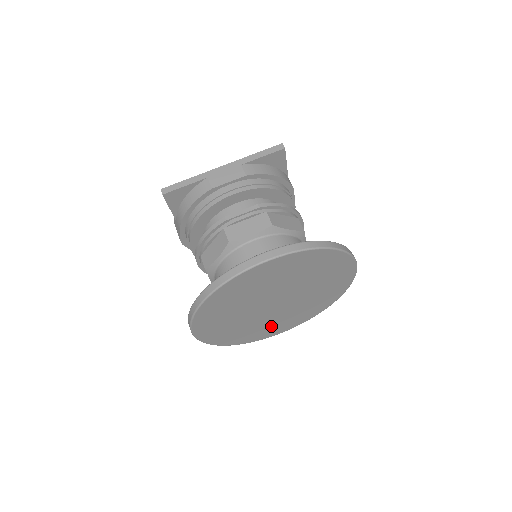
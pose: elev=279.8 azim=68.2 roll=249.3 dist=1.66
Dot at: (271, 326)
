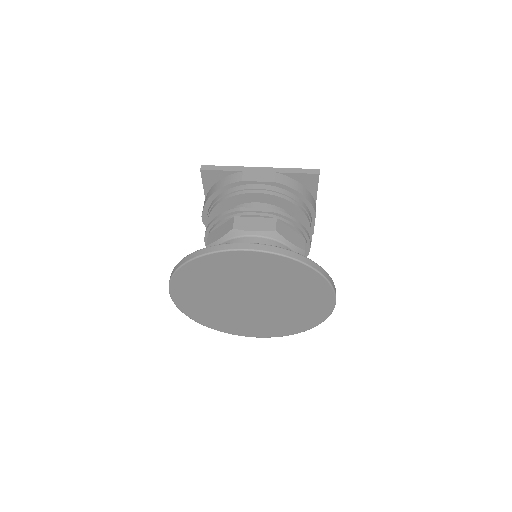
Dot at: (243, 324)
